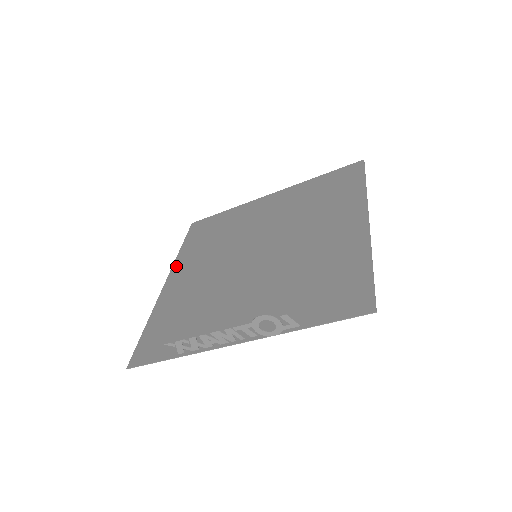
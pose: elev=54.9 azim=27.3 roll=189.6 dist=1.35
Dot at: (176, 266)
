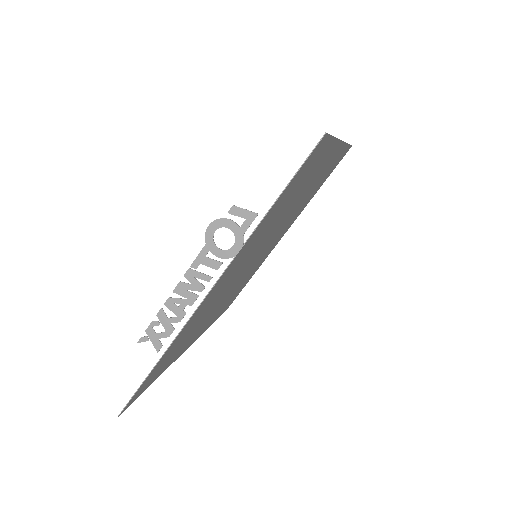
Dot at: occluded
